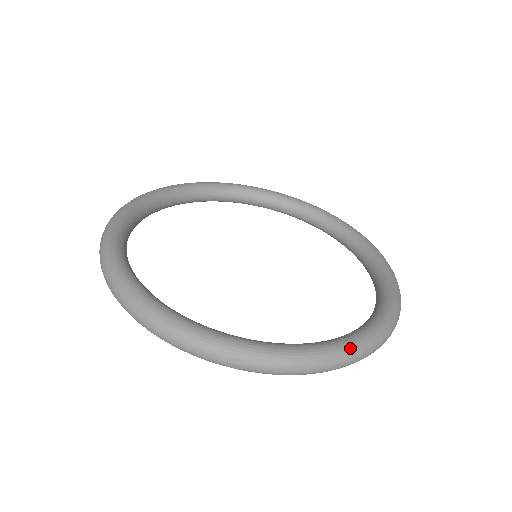
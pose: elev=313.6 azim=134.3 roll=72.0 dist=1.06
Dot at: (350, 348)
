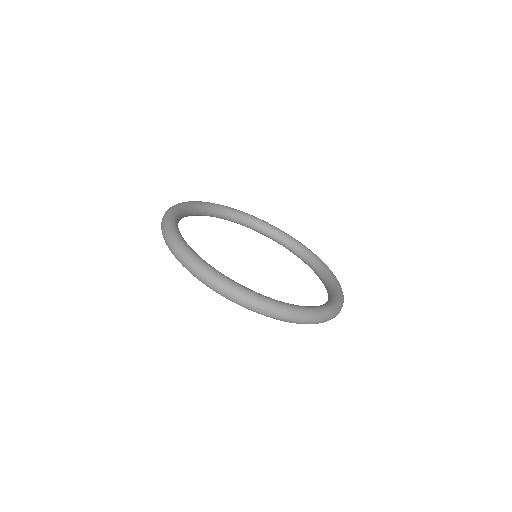
Dot at: (251, 294)
